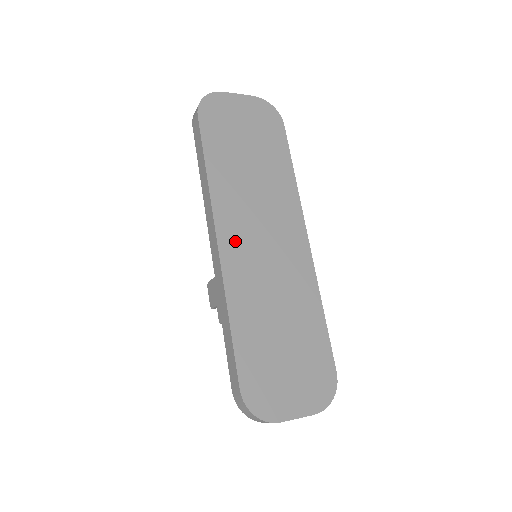
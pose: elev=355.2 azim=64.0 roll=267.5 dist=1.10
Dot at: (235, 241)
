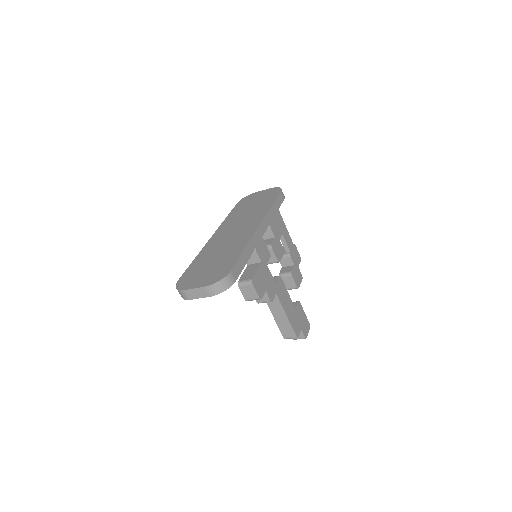
Dot at: (220, 235)
